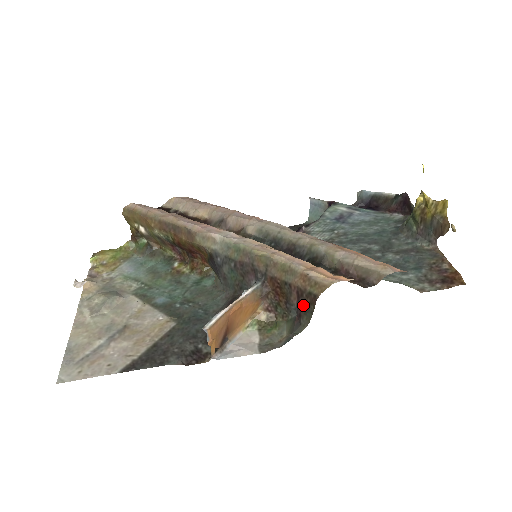
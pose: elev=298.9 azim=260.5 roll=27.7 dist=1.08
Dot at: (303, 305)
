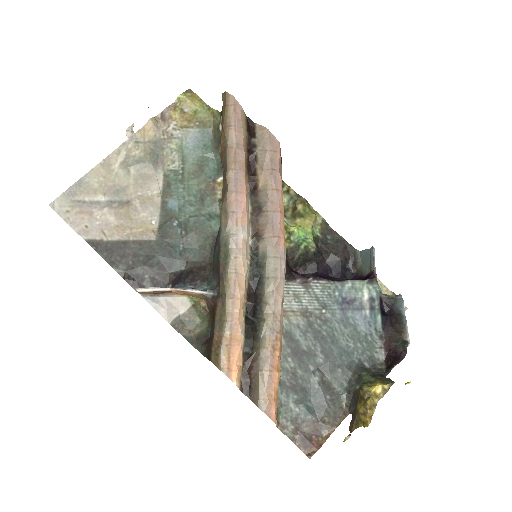
Dot at: (209, 345)
